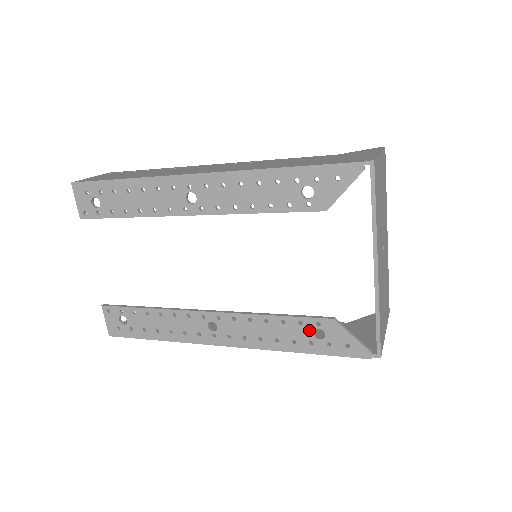
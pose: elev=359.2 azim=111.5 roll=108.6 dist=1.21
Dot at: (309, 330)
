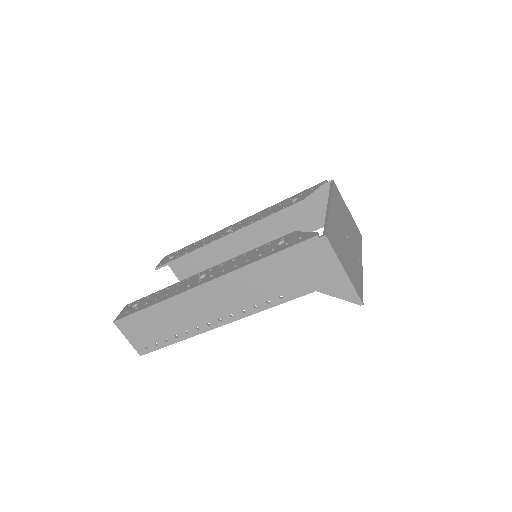
Dot at: (275, 244)
